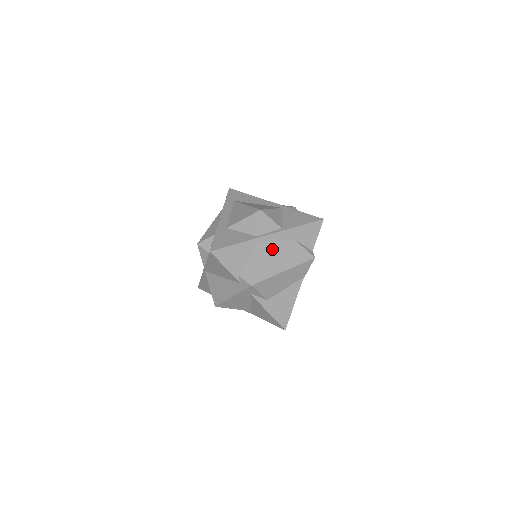
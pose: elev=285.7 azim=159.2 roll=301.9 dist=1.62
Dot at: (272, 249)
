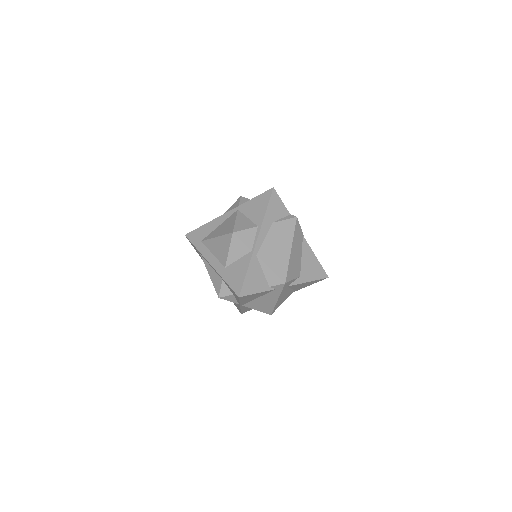
Dot at: (269, 246)
